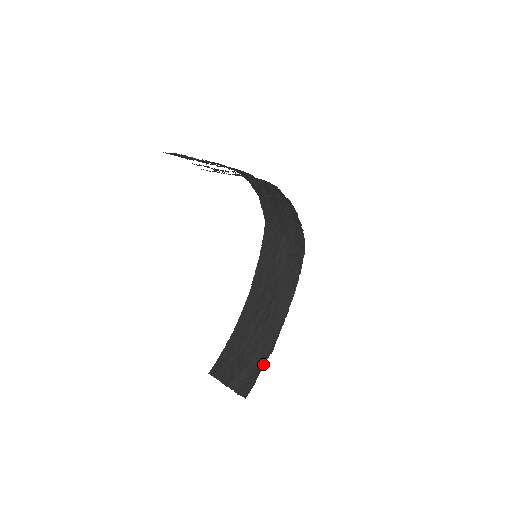
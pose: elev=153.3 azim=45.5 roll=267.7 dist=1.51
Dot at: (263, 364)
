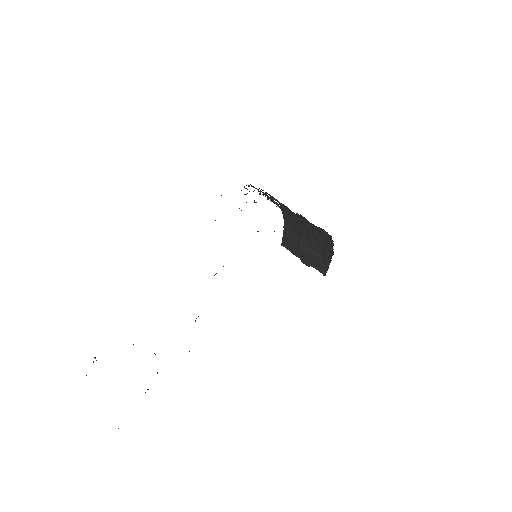
Dot at: (329, 259)
